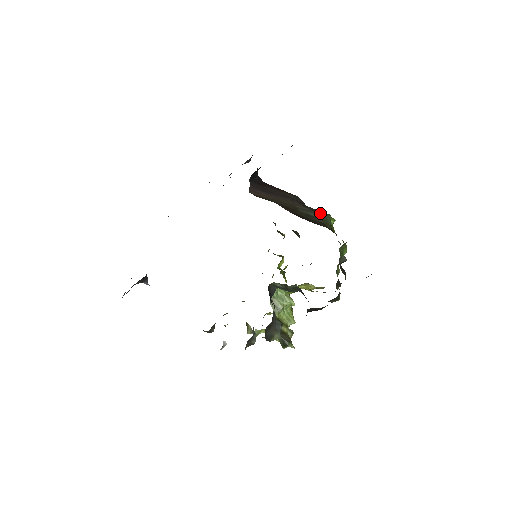
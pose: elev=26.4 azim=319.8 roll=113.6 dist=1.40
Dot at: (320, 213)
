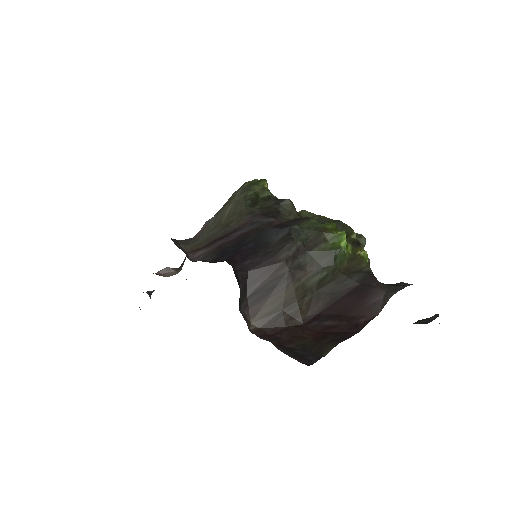
Dot at: (331, 266)
